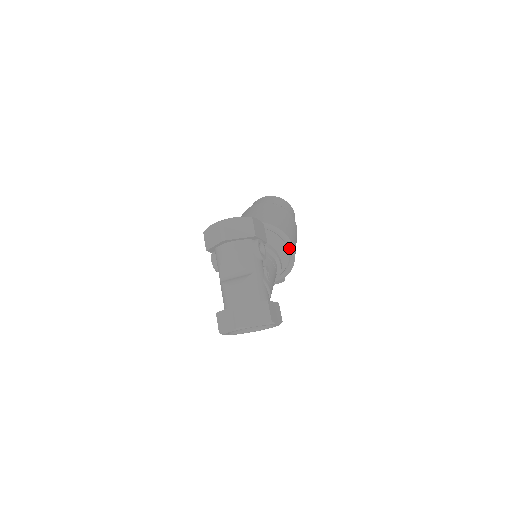
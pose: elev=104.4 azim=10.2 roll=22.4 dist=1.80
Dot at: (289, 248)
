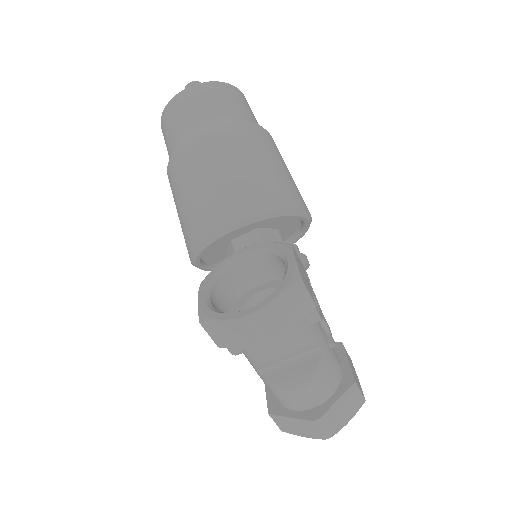
Dot at: (306, 223)
